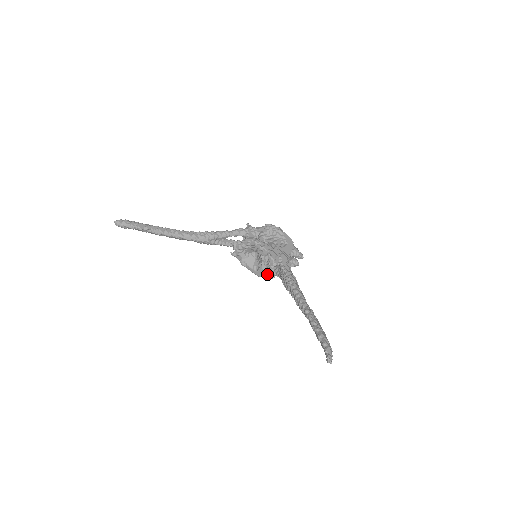
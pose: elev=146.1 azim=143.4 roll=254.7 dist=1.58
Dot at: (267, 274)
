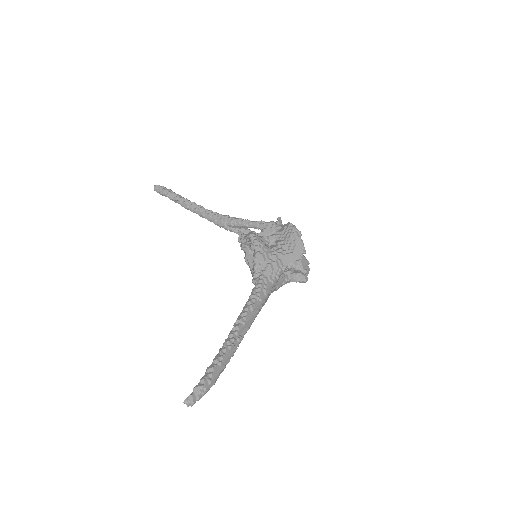
Dot at: (253, 280)
